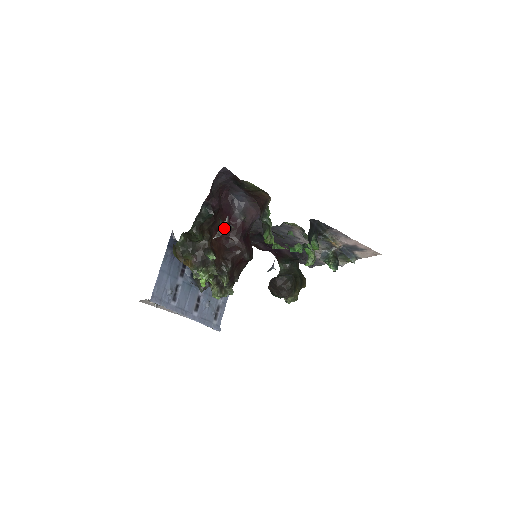
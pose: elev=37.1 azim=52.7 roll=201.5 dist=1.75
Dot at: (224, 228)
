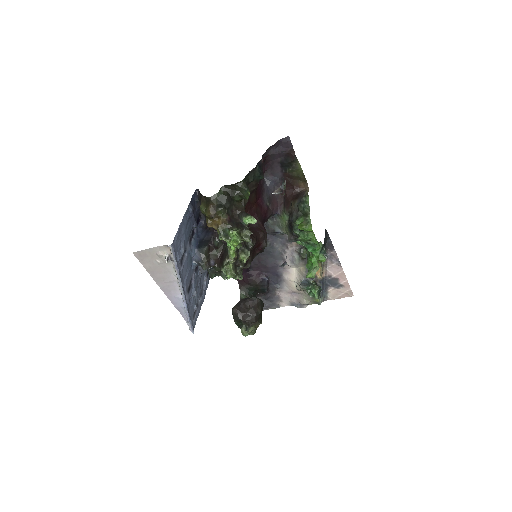
Dot at: (253, 205)
